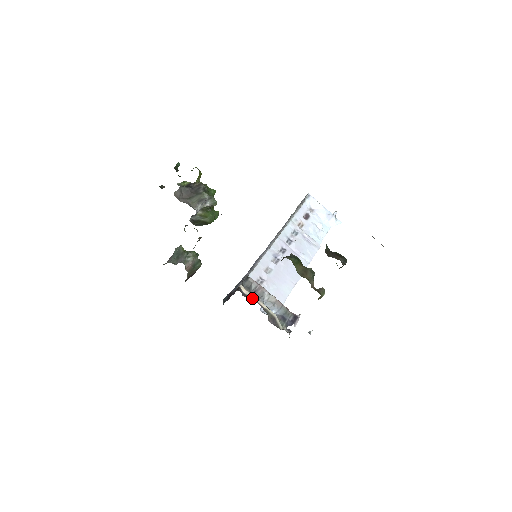
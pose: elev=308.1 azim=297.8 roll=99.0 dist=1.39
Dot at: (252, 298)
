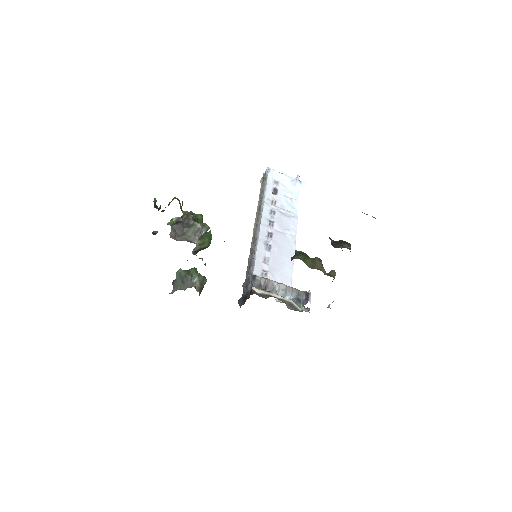
Dot at: (266, 294)
